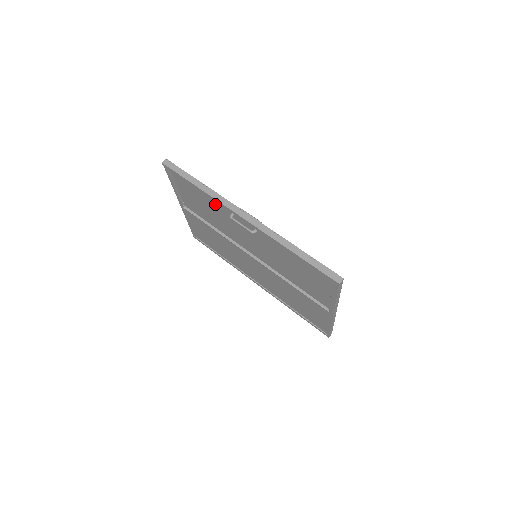
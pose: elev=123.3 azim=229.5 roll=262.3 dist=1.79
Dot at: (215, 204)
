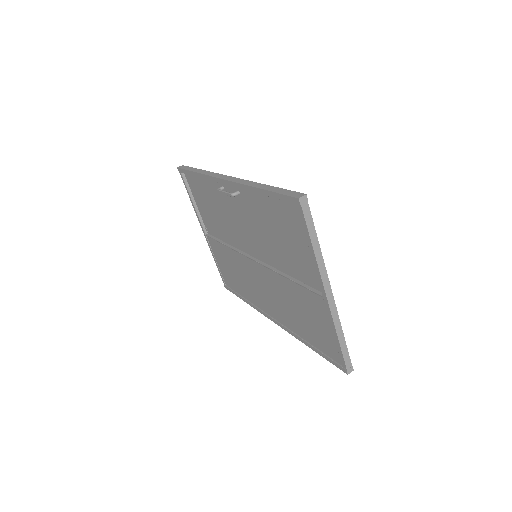
Dot at: (213, 192)
